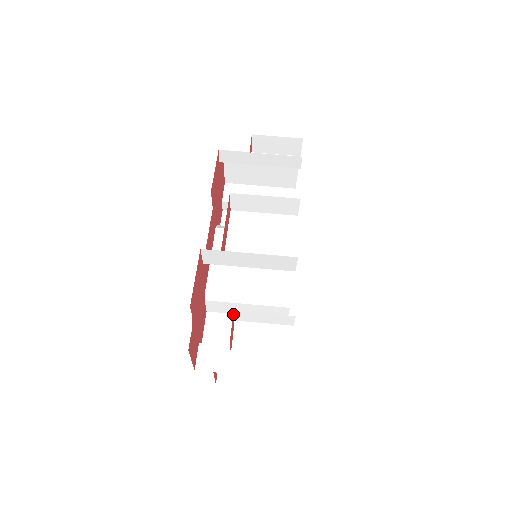
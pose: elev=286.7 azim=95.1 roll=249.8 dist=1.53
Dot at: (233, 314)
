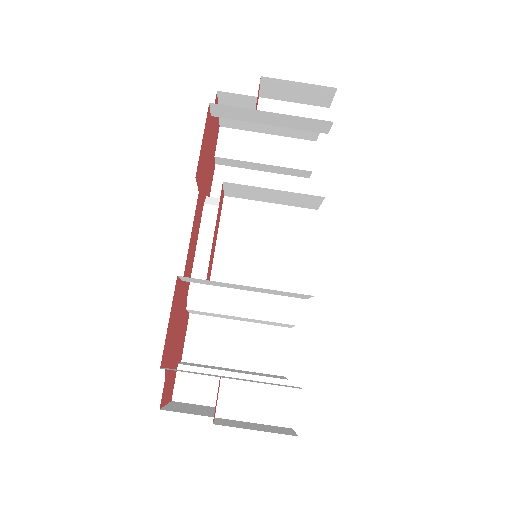
Dot at: (219, 380)
